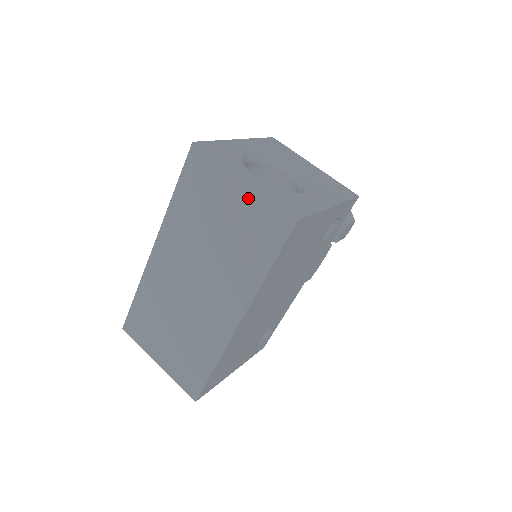
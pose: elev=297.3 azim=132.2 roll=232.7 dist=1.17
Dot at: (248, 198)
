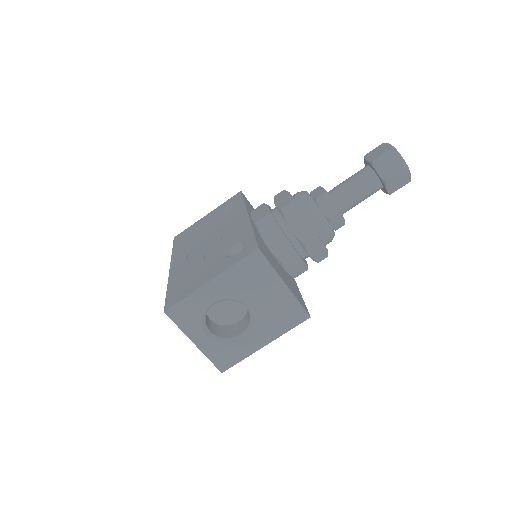
Dot at: occluded
